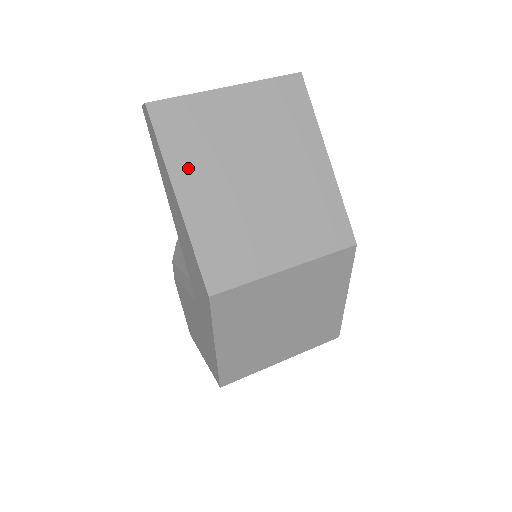
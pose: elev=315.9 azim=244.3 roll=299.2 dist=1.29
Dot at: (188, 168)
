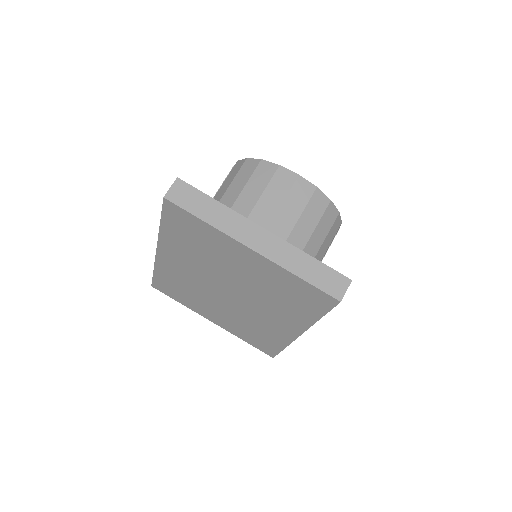
Dot at: (176, 248)
